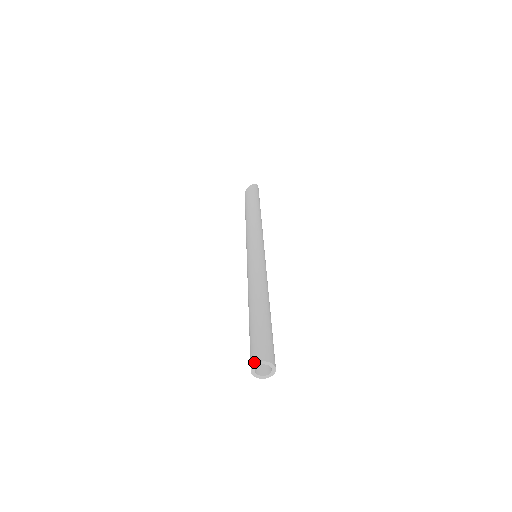
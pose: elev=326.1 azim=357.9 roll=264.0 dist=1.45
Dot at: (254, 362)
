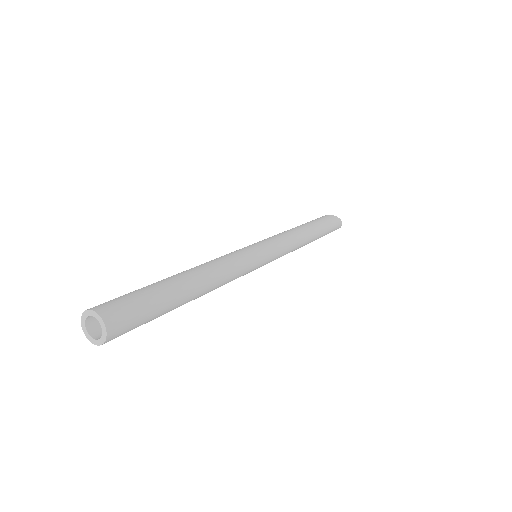
Dot at: (96, 308)
